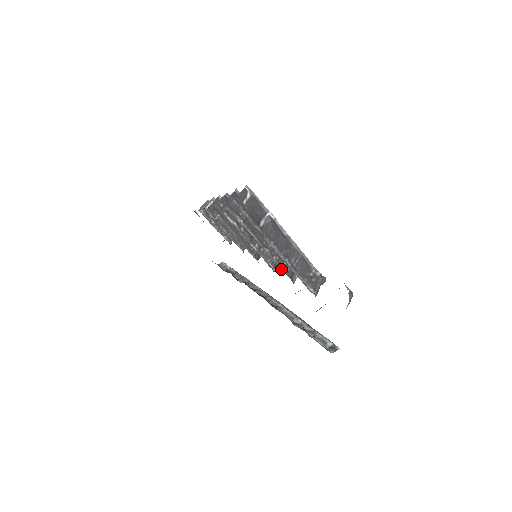
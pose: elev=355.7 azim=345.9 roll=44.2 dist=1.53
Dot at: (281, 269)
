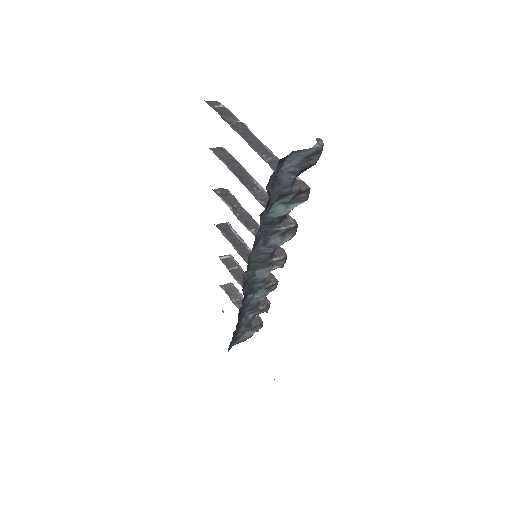
Dot at: occluded
